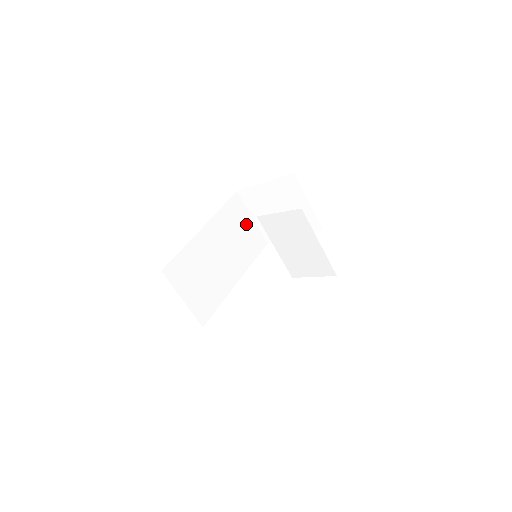
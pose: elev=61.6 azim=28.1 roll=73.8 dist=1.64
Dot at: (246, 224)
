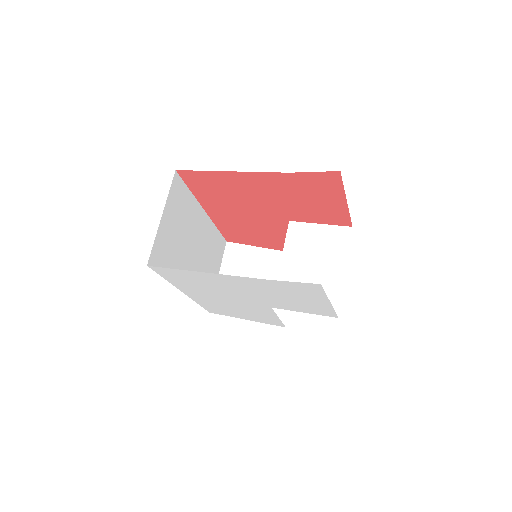
Dot at: (214, 270)
